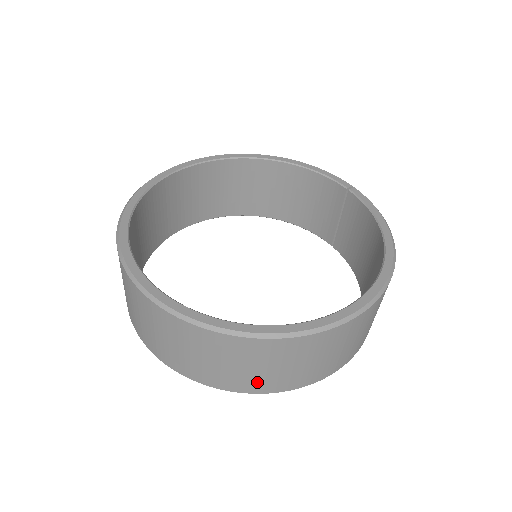
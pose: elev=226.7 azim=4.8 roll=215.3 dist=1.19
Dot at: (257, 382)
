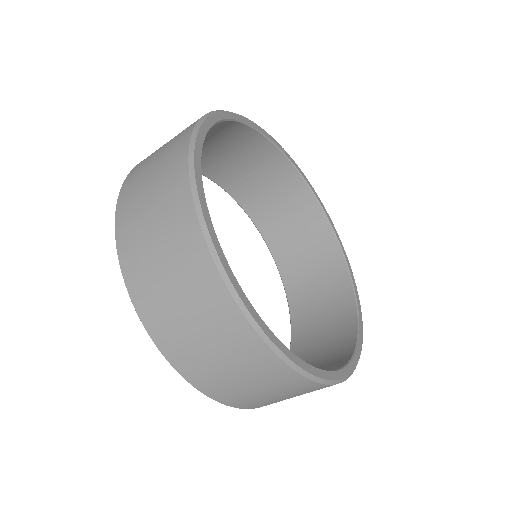
Dot at: occluded
